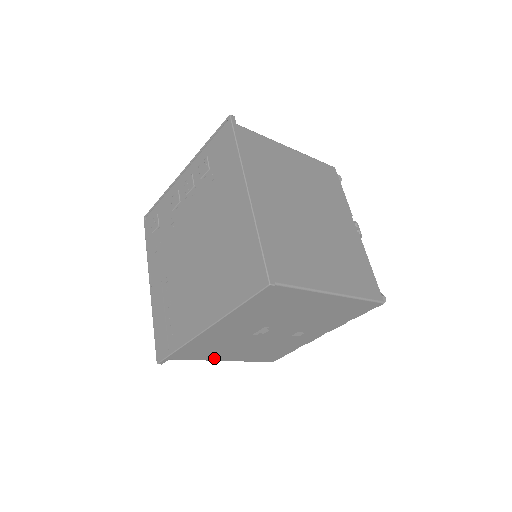
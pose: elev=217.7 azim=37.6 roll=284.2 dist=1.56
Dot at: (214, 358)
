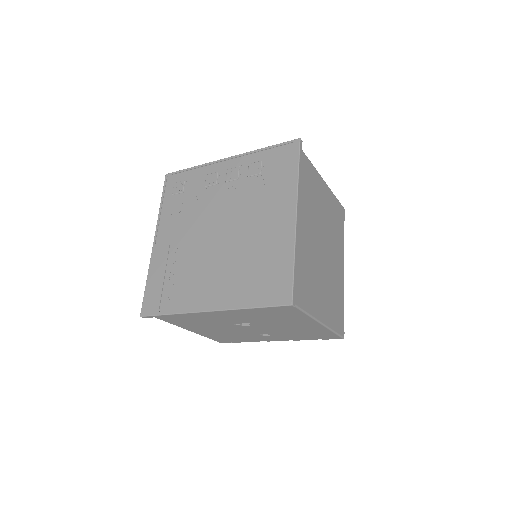
Dot at: (184, 326)
